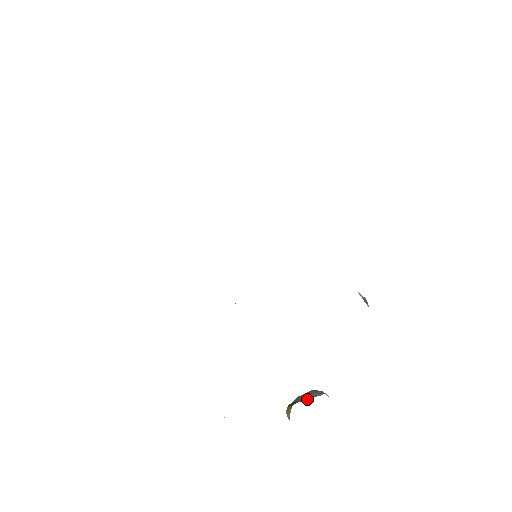
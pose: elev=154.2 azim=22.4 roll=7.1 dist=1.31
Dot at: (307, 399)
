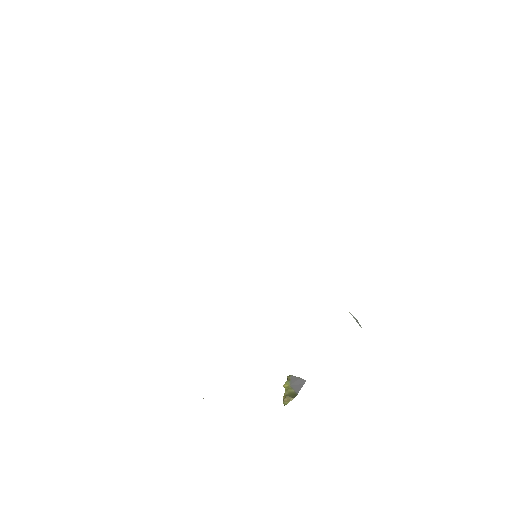
Dot at: (300, 389)
